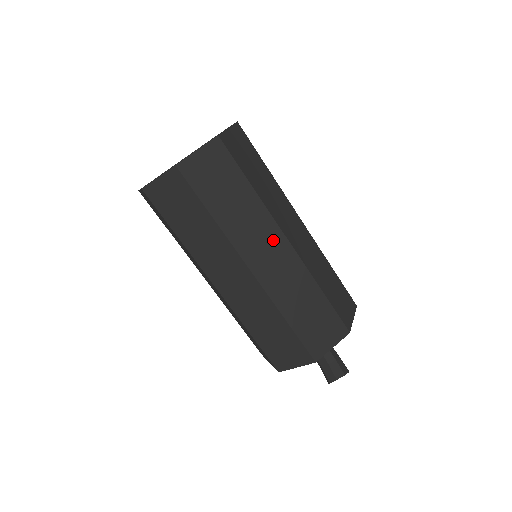
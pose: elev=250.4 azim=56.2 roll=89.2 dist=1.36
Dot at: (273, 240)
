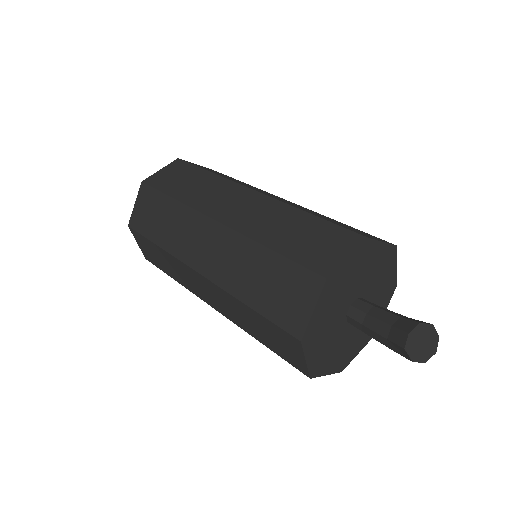
Dot at: (237, 195)
